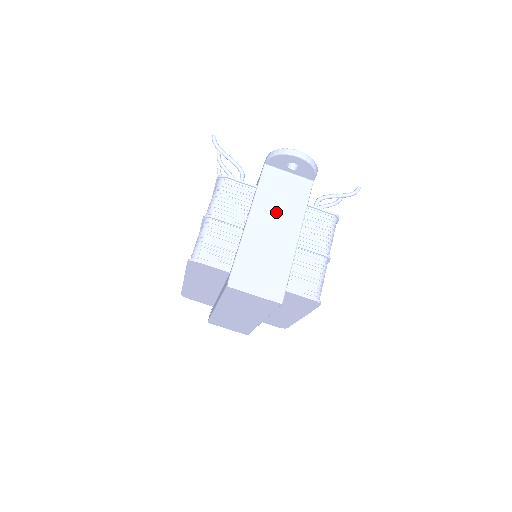
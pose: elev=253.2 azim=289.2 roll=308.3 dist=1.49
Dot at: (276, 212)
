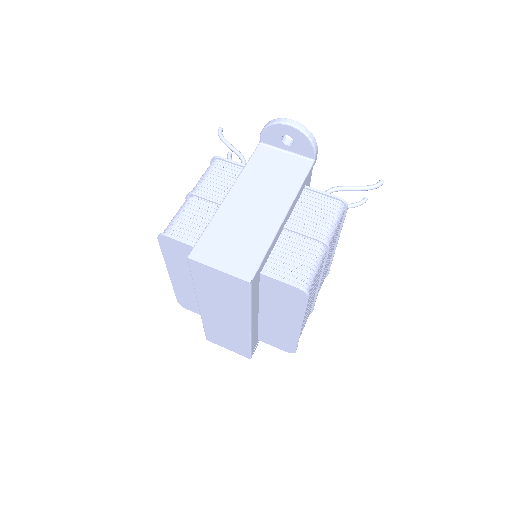
Dot at: (263, 188)
